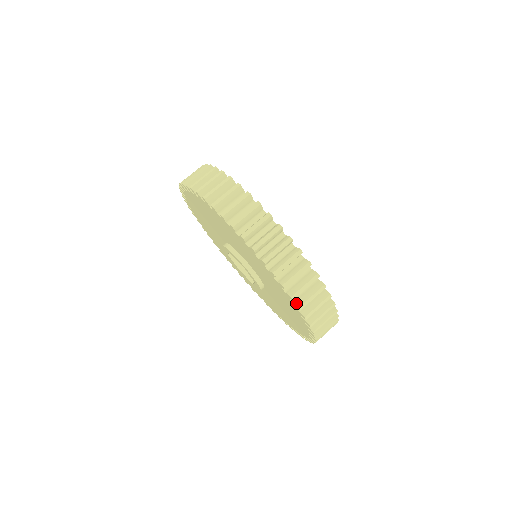
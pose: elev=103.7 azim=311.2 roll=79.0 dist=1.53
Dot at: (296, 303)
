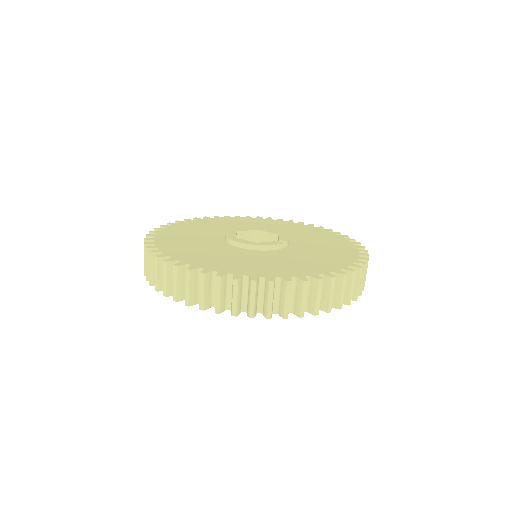
Dot at: occluded
